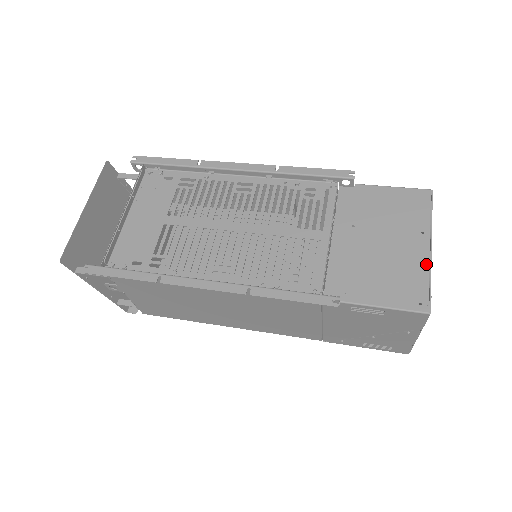
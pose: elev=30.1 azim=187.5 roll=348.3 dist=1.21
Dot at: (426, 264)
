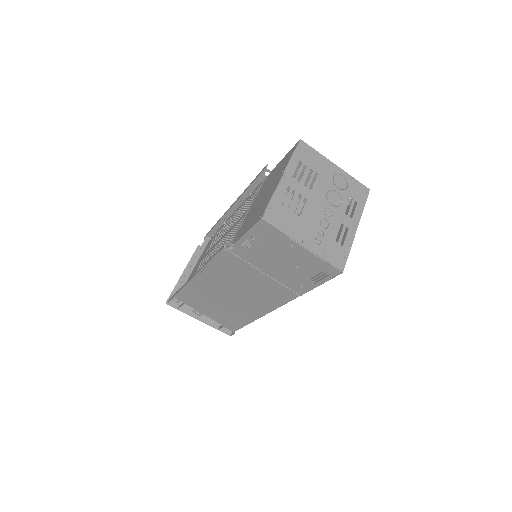
Dot at: (274, 189)
